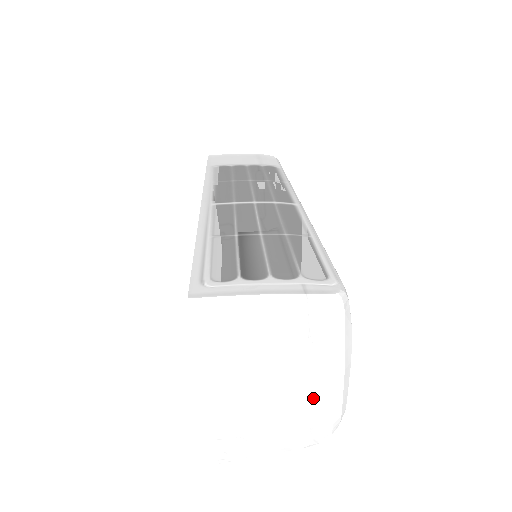
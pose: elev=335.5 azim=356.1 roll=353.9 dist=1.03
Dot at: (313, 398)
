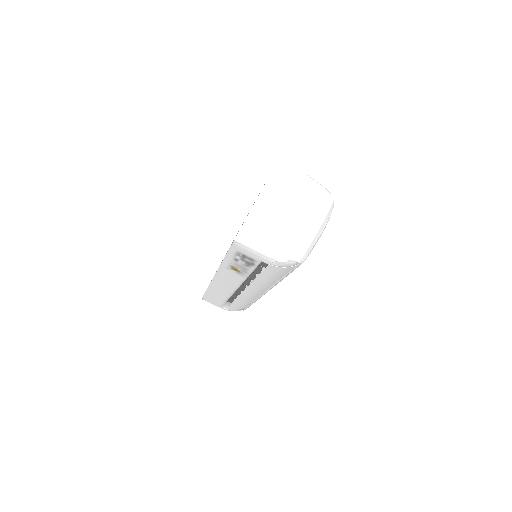
Dot at: (302, 228)
